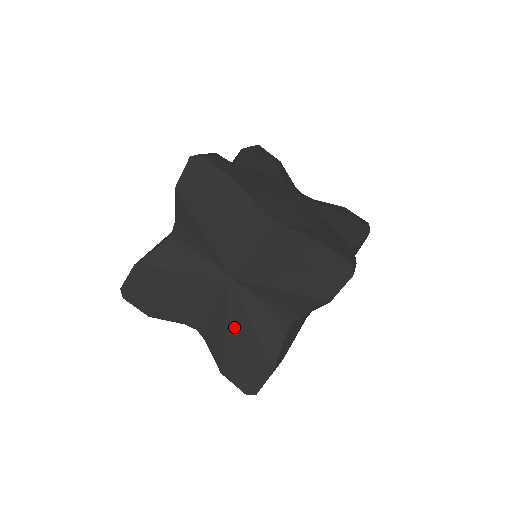
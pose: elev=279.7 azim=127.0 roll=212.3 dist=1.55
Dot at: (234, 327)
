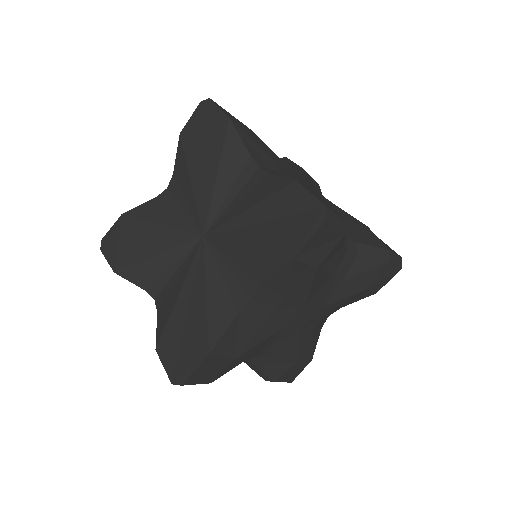
Dot at: (188, 293)
